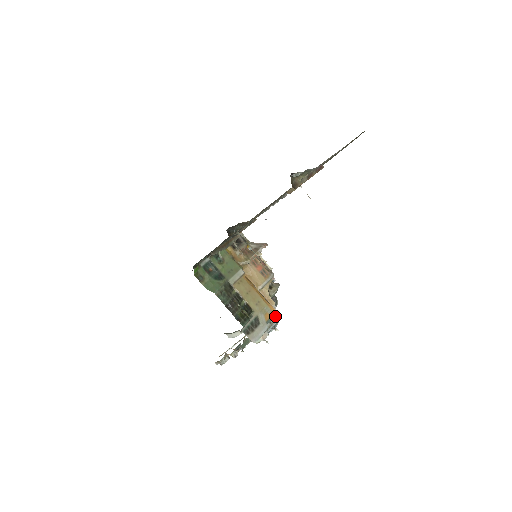
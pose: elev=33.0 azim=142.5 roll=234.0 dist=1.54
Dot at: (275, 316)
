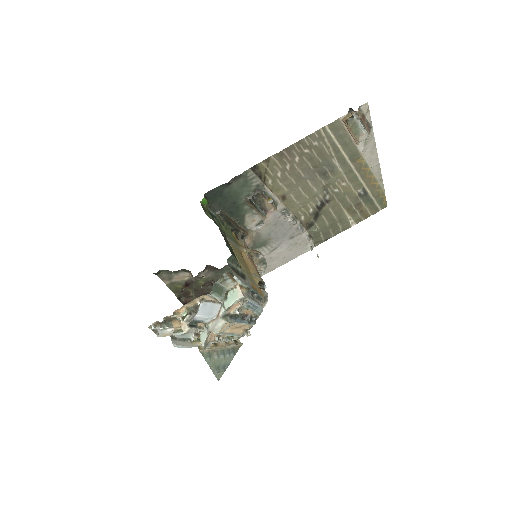
Dot at: (261, 297)
